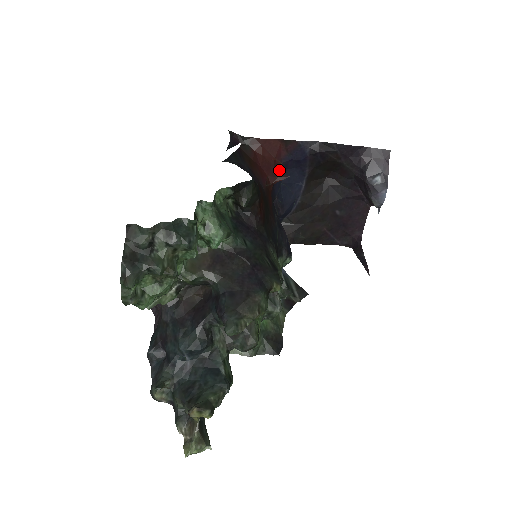
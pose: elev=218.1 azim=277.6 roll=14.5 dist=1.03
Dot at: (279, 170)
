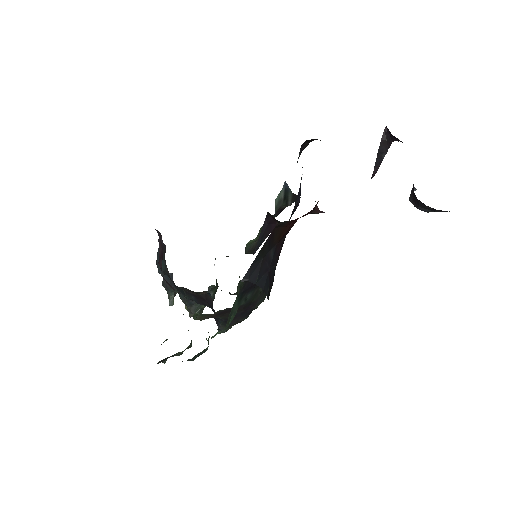
Dot at: occluded
